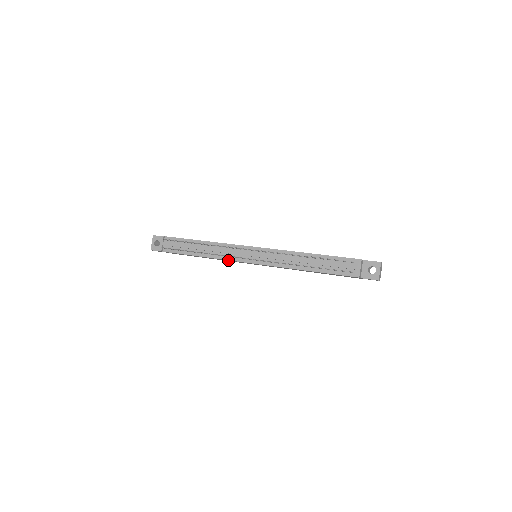
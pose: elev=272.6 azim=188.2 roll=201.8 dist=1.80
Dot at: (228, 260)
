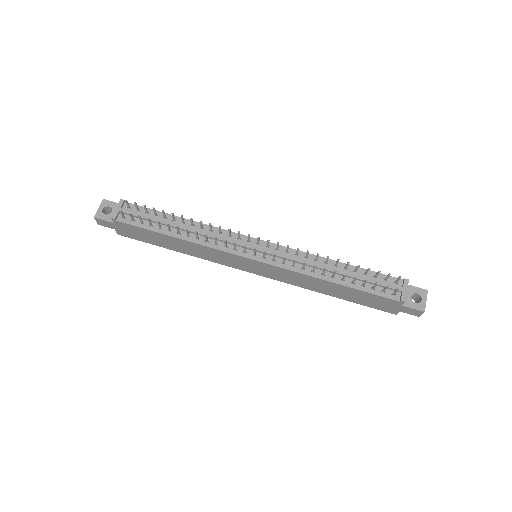
Dot at: (217, 251)
